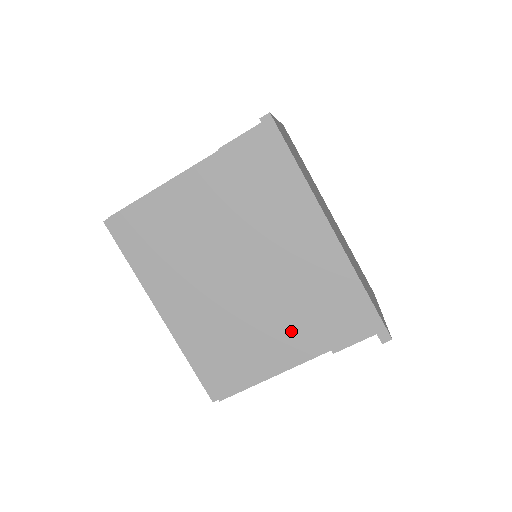
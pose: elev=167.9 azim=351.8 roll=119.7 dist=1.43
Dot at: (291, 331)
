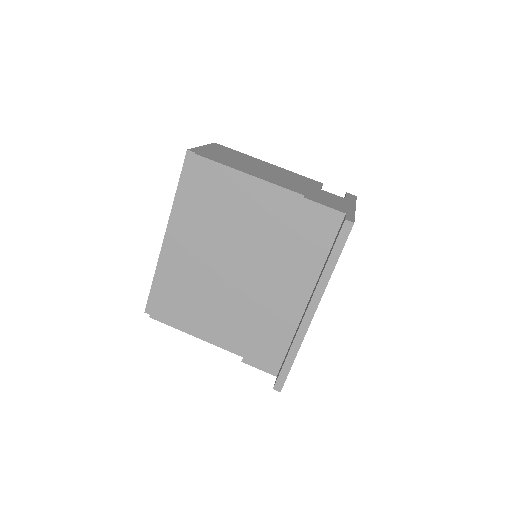
Dot at: (232, 326)
